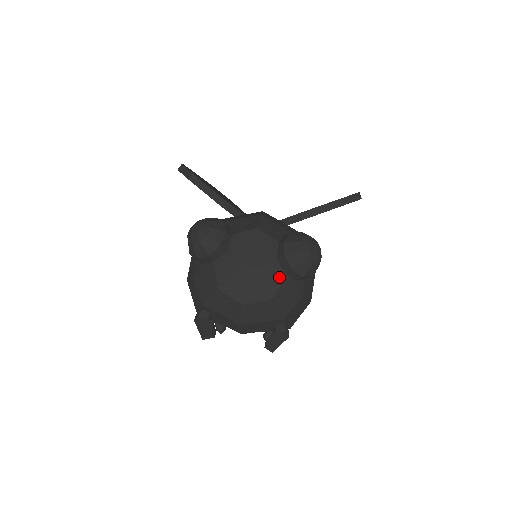
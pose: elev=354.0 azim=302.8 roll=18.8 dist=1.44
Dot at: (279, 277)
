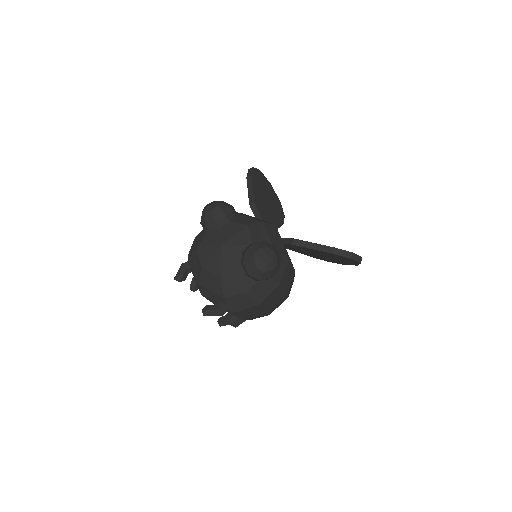
Dot at: (235, 265)
